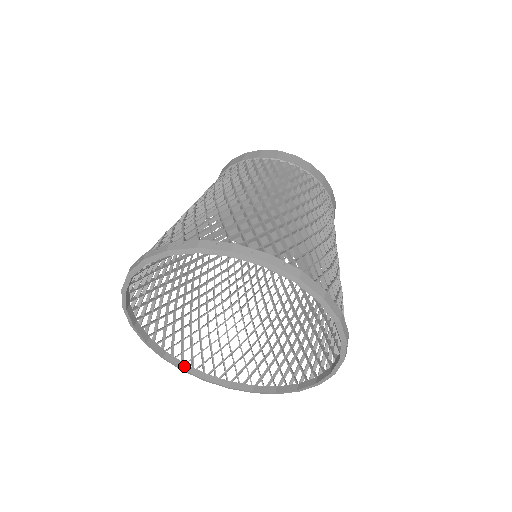
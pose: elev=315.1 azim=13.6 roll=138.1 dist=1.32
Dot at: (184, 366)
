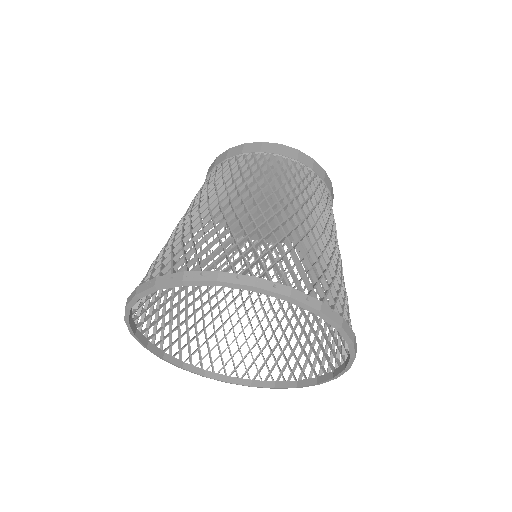
Dot at: (163, 354)
